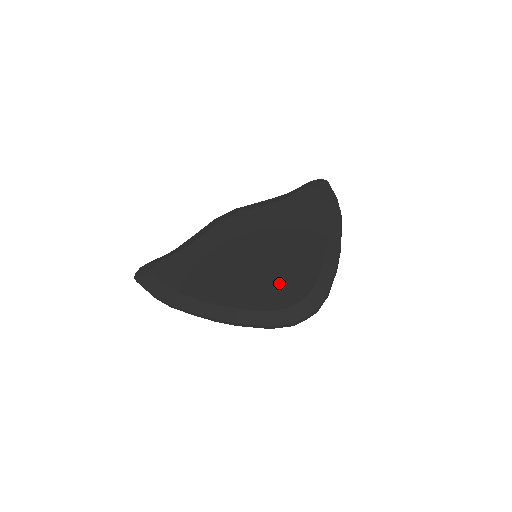
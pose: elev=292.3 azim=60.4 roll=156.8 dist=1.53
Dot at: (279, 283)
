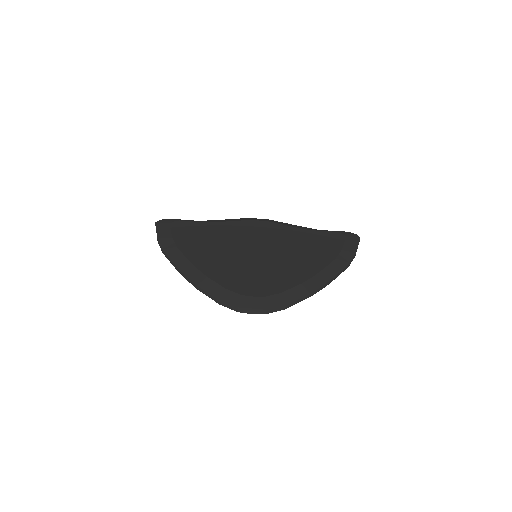
Dot at: (253, 277)
